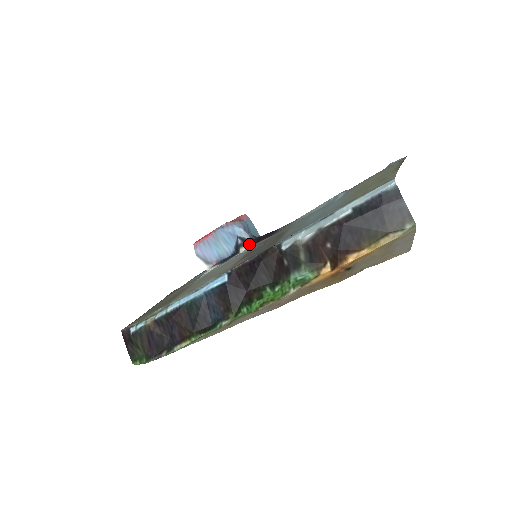
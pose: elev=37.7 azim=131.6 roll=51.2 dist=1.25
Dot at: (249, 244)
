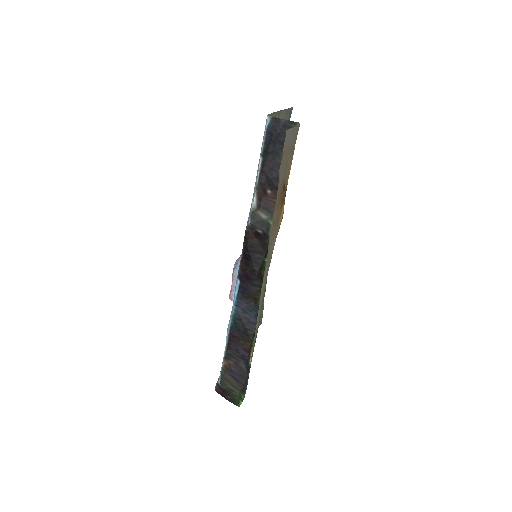
Dot at: occluded
